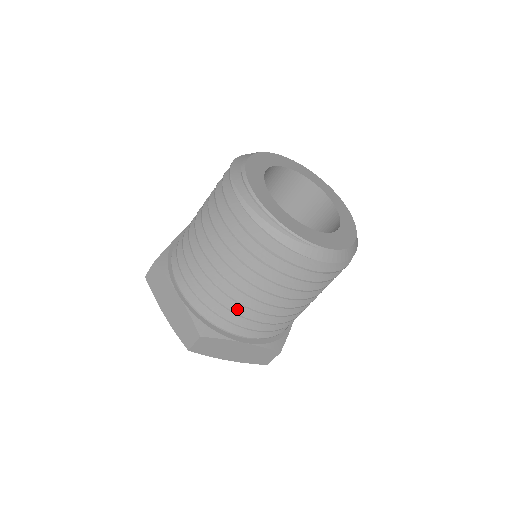
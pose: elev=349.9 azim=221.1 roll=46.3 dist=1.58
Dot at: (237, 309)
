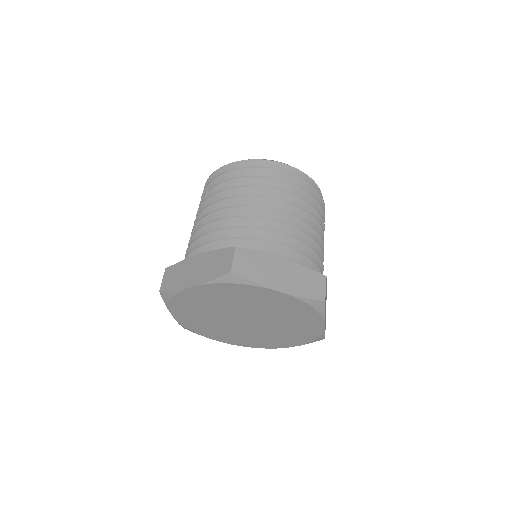
Dot at: (257, 228)
